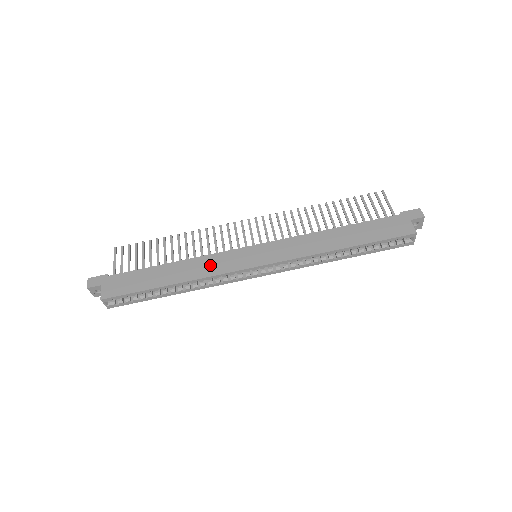
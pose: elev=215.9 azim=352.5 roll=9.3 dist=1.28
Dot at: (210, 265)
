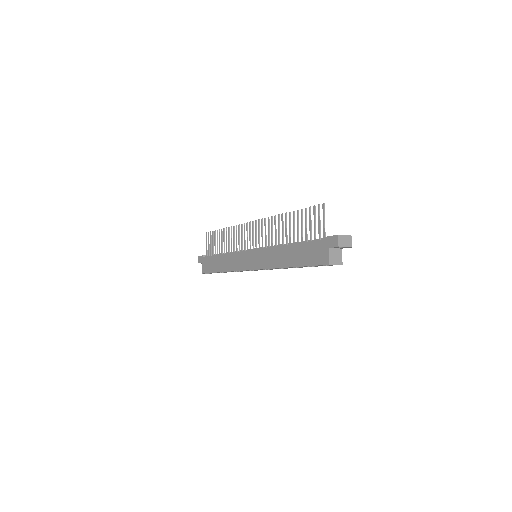
Dot at: (234, 262)
